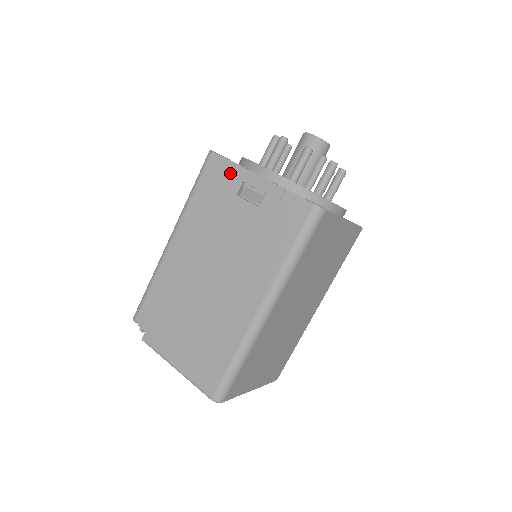
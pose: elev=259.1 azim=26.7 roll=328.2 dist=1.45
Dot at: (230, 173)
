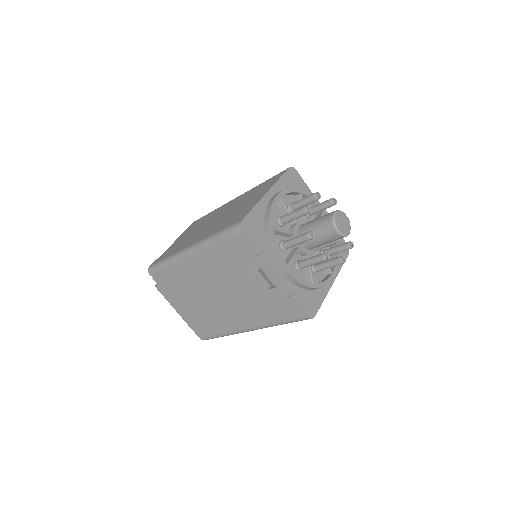
Dot at: (253, 256)
